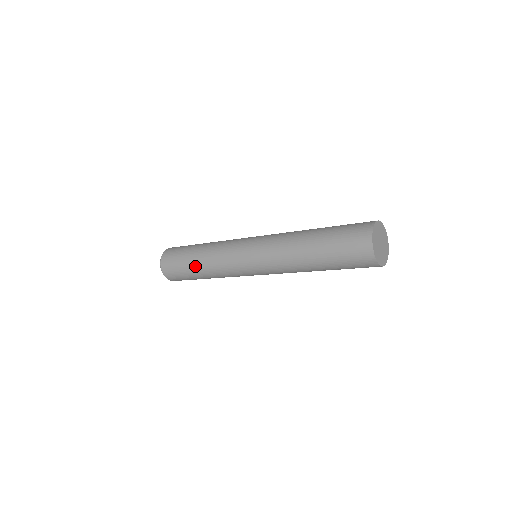
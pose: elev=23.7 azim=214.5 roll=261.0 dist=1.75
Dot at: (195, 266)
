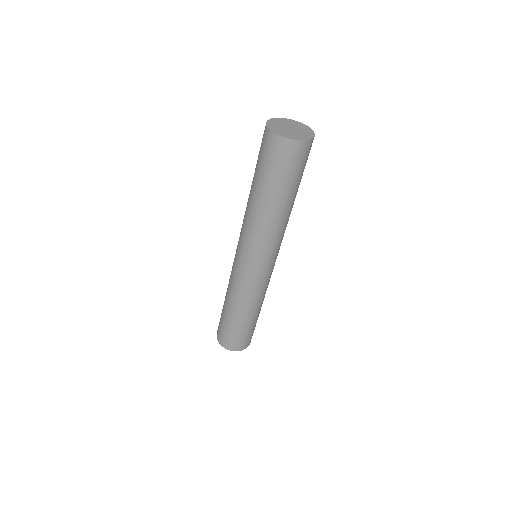
Dot at: (227, 311)
